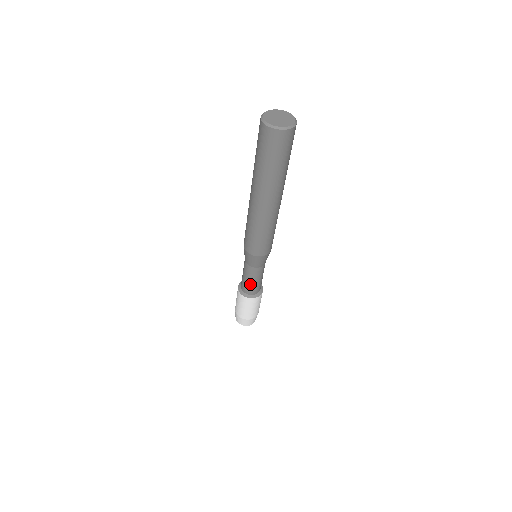
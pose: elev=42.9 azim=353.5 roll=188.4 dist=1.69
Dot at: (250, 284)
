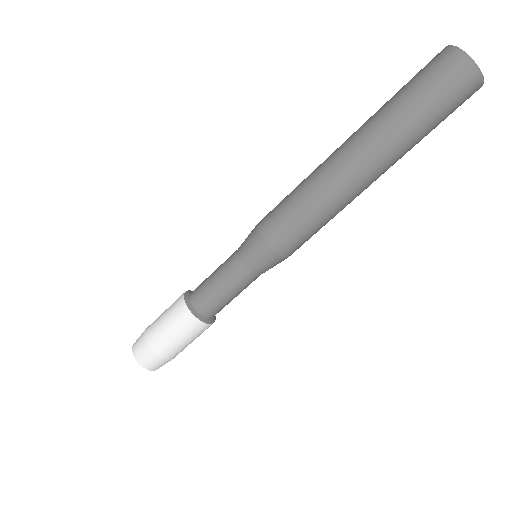
Dot at: (227, 301)
